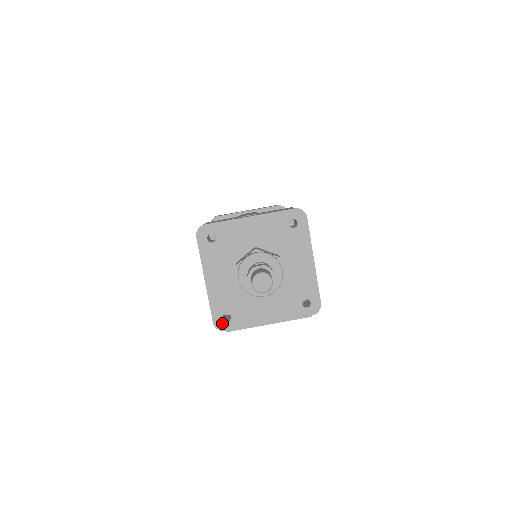
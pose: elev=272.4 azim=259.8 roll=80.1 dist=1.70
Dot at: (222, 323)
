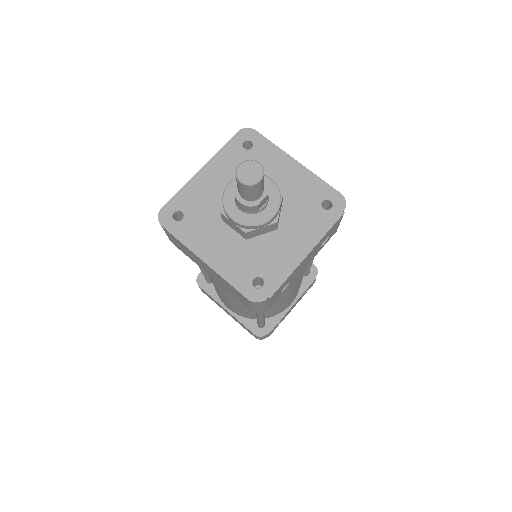
Dot at: (257, 292)
